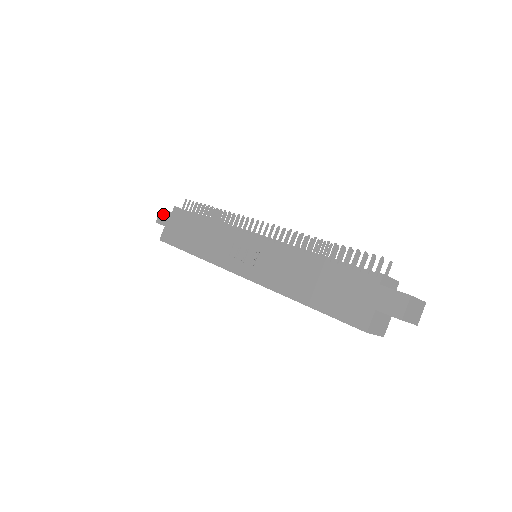
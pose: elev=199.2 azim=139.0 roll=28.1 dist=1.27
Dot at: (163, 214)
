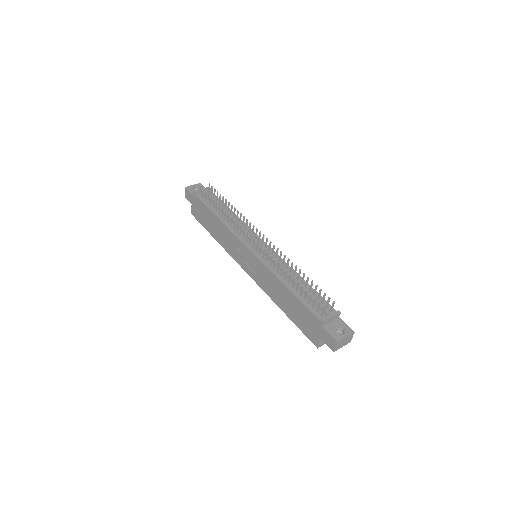
Dot at: (188, 193)
